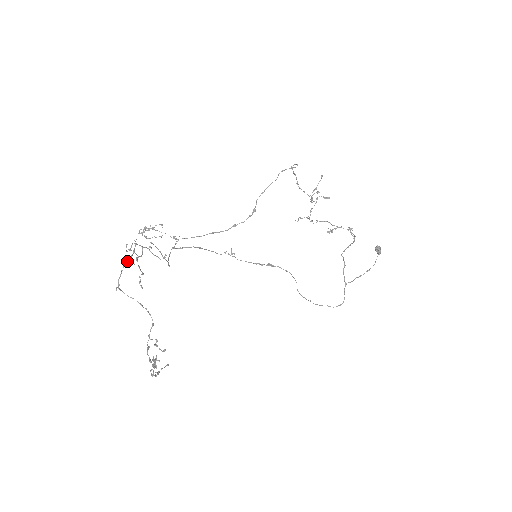
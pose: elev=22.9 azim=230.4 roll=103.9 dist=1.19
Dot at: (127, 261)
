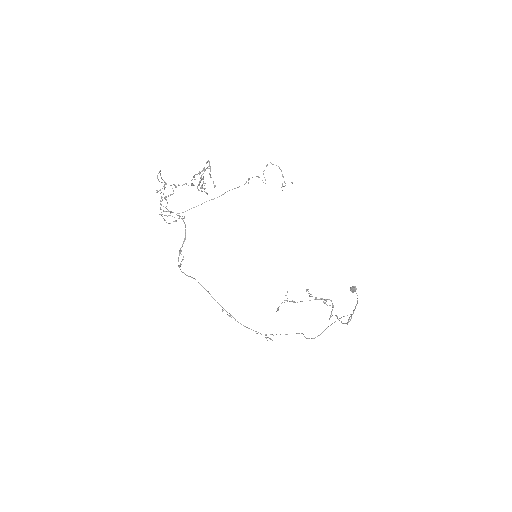
Dot at: occluded
